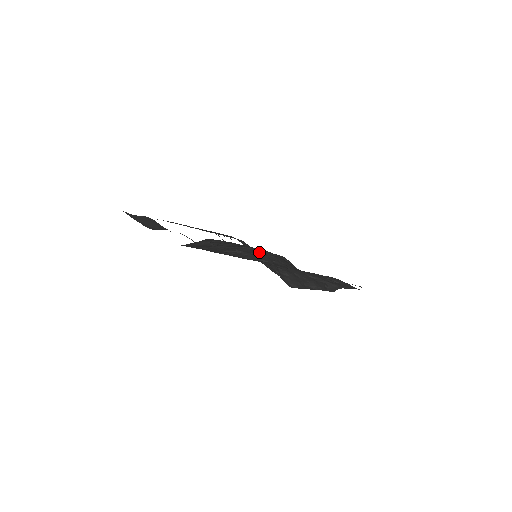
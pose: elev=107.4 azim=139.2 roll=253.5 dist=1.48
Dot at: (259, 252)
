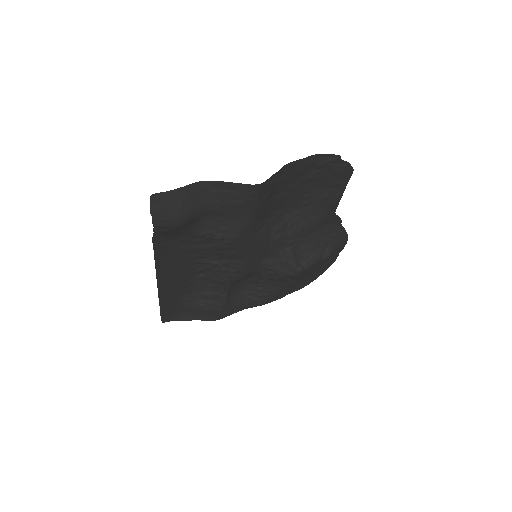
Dot at: (282, 219)
